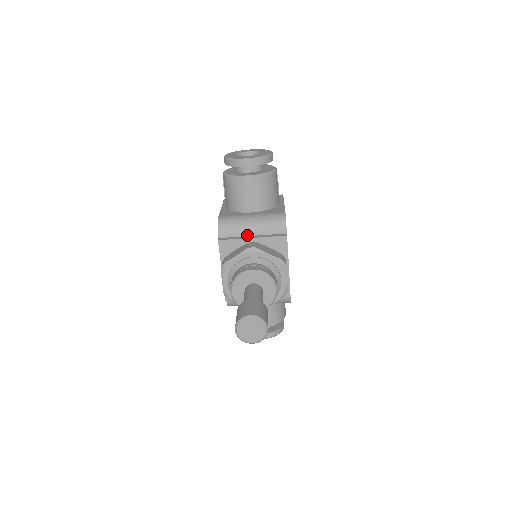
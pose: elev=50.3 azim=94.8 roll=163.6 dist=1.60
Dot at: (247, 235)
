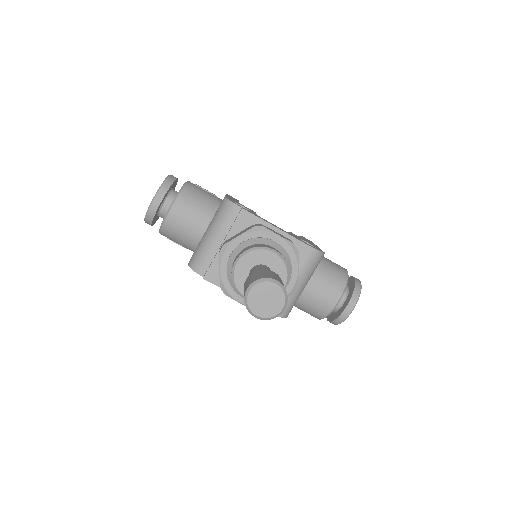
Dot at: (218, 248)
